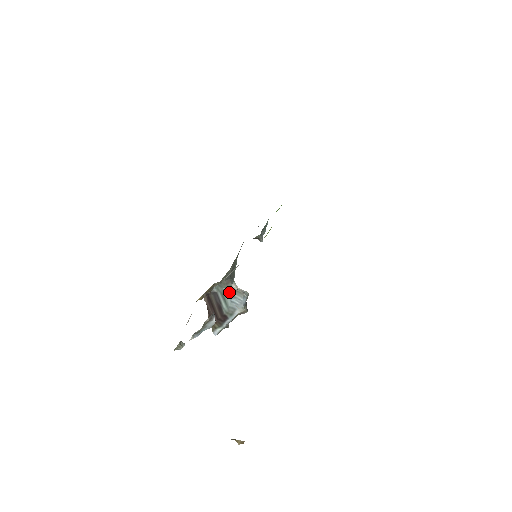
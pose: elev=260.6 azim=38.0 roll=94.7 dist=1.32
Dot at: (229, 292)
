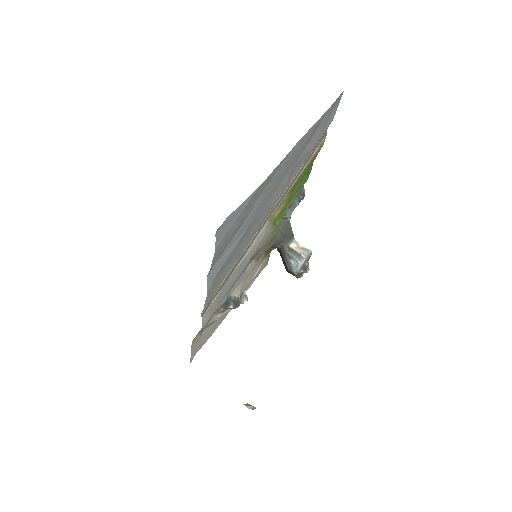
Dot at: (288, 252)
